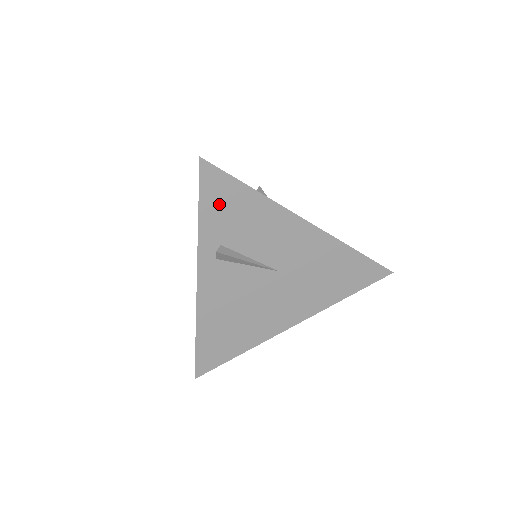
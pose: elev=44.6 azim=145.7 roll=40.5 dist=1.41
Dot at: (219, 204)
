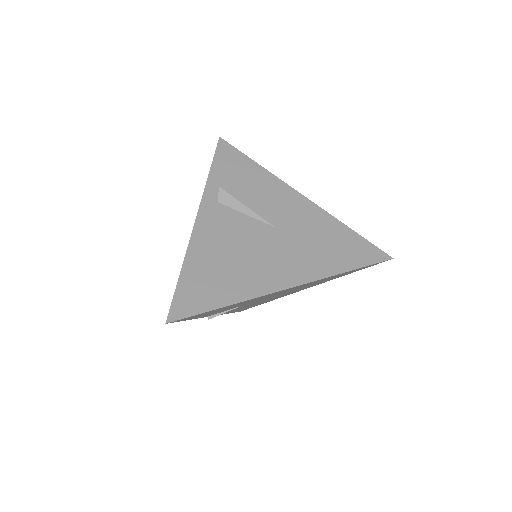
Dot at: (228, 166)
